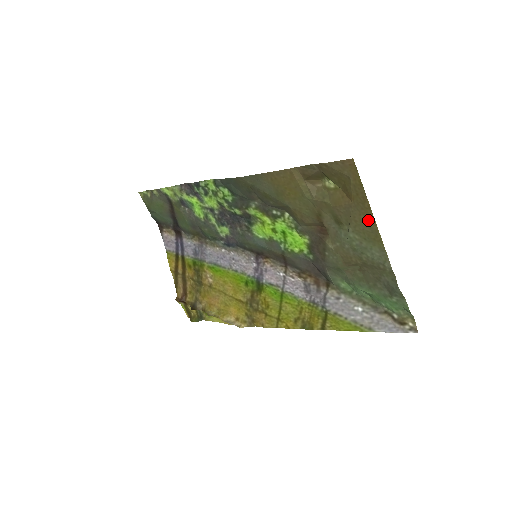
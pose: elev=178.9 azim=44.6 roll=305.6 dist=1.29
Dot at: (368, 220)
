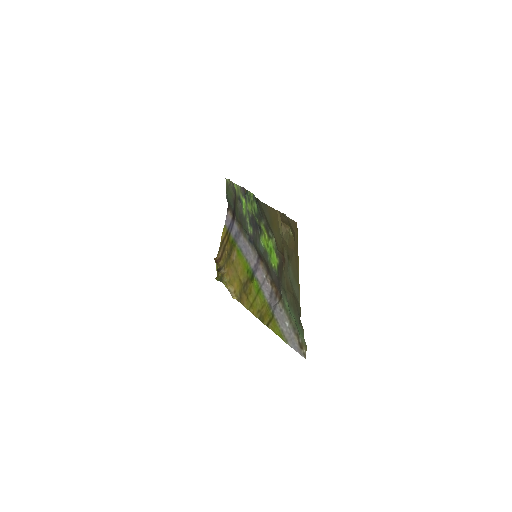
Dot at: (297, 265)
